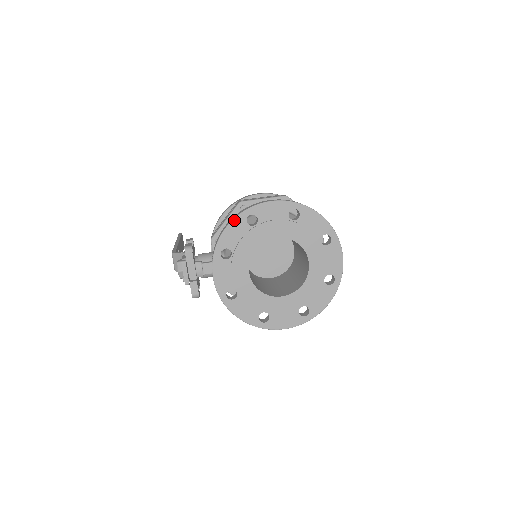
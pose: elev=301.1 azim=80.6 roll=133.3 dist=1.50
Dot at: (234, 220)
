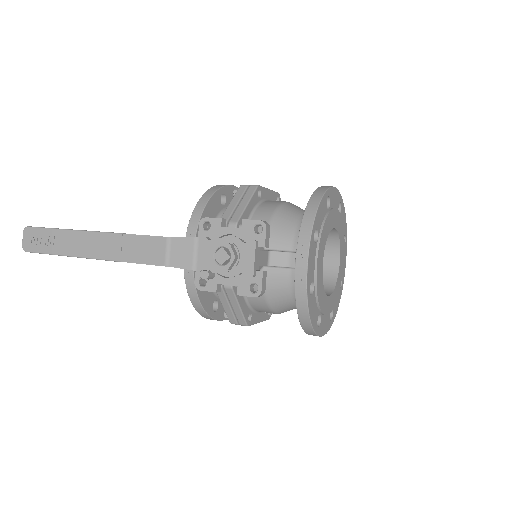
Dot at: (323, 197)
